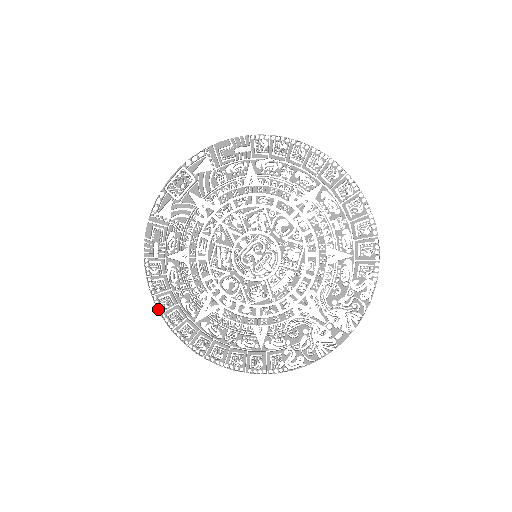
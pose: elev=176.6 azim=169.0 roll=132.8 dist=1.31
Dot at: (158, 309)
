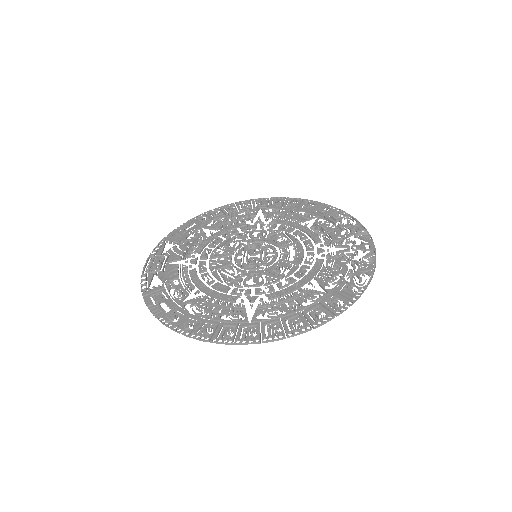
Dot at: (204, 339)
